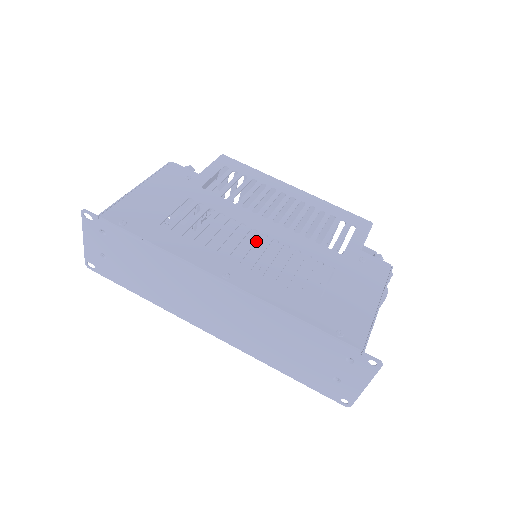
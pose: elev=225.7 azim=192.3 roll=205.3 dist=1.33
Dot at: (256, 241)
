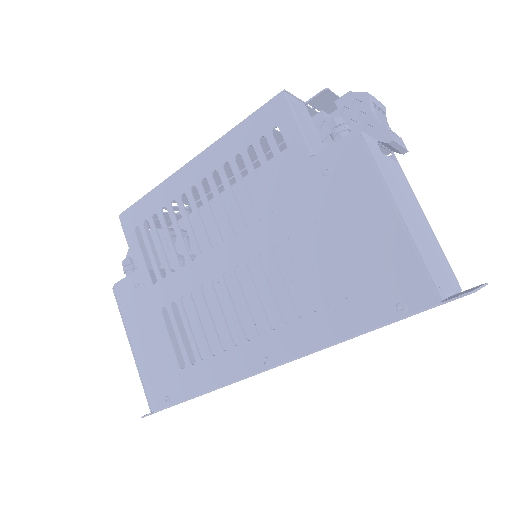
Dot at: (240, 287)
